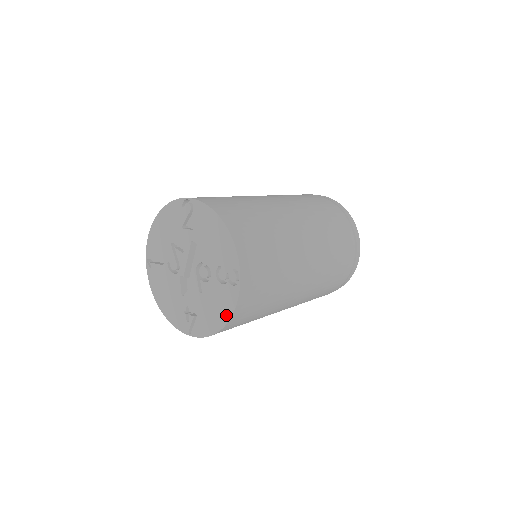
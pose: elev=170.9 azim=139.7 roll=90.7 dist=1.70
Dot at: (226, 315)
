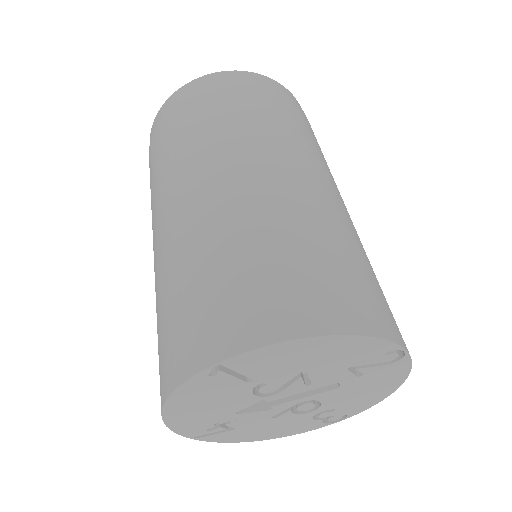
Dot at: (280, 436)
